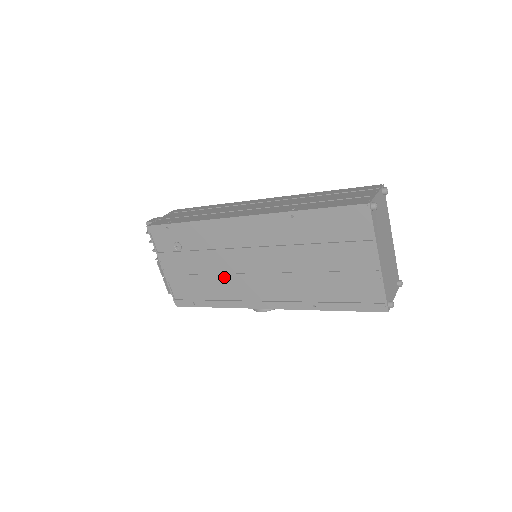
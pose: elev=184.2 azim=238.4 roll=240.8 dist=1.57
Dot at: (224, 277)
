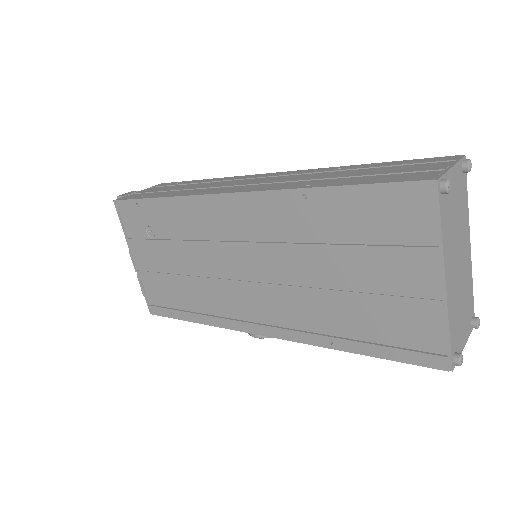
Dot at: (207, 282)
